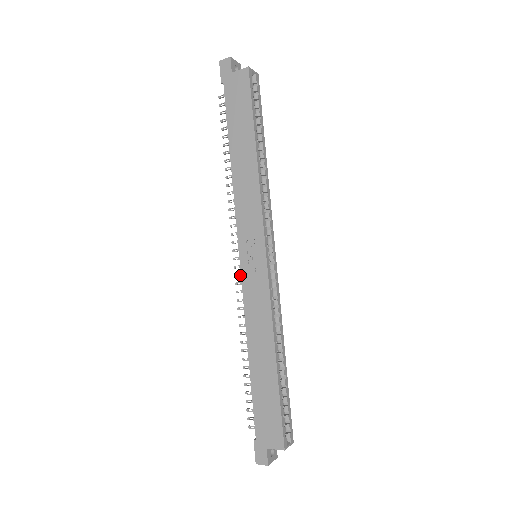
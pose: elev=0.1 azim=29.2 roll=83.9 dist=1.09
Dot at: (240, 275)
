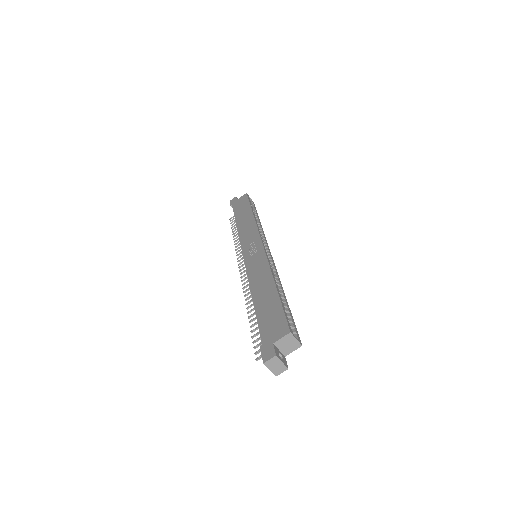
Dot at: (245, 275)
